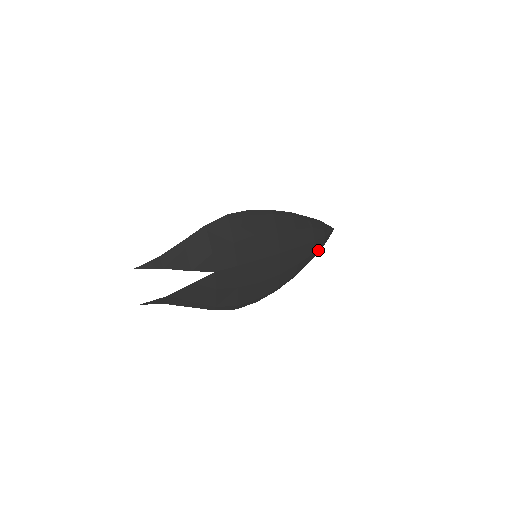
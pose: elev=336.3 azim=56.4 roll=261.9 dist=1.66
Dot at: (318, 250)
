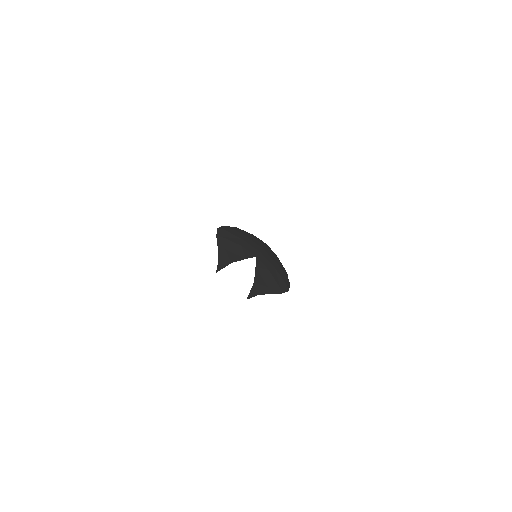
Dot at: occluded
